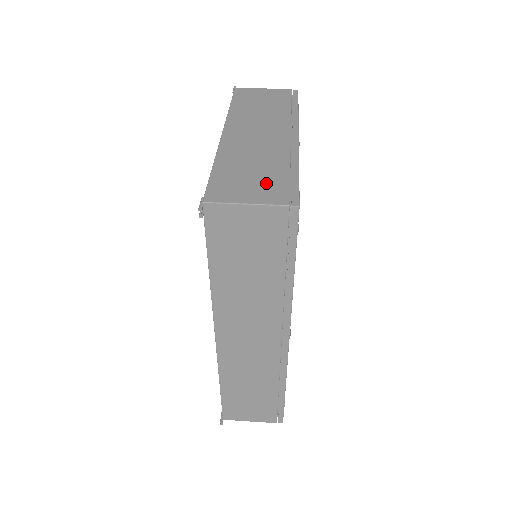
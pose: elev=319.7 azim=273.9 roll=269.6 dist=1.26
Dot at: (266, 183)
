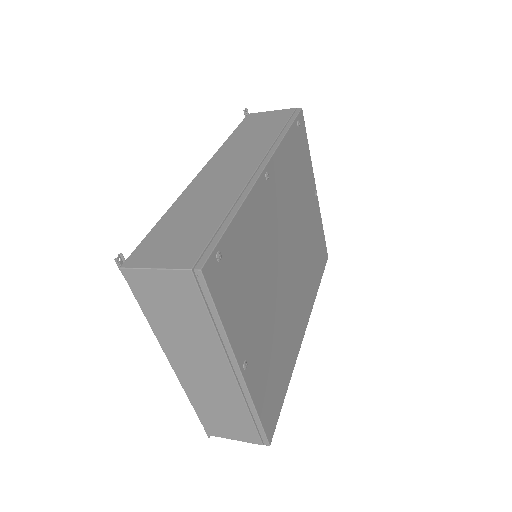
Dot at: occluded
